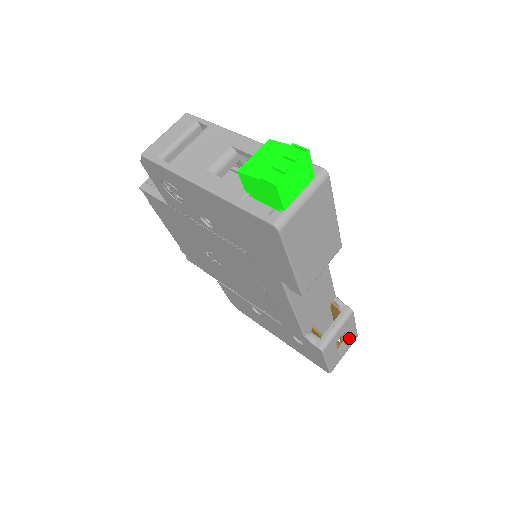
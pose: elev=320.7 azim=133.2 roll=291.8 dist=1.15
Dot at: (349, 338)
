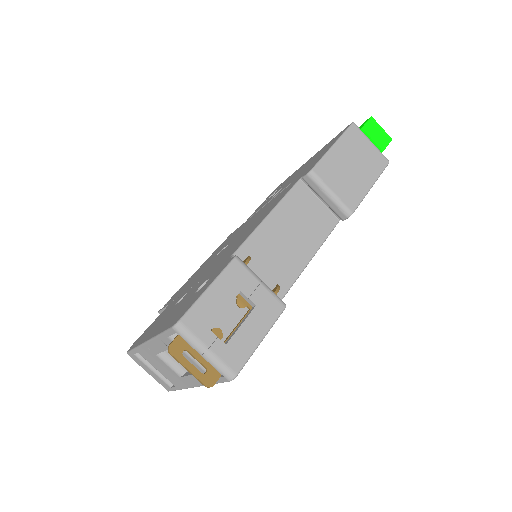
Dot at: (240, 338)
